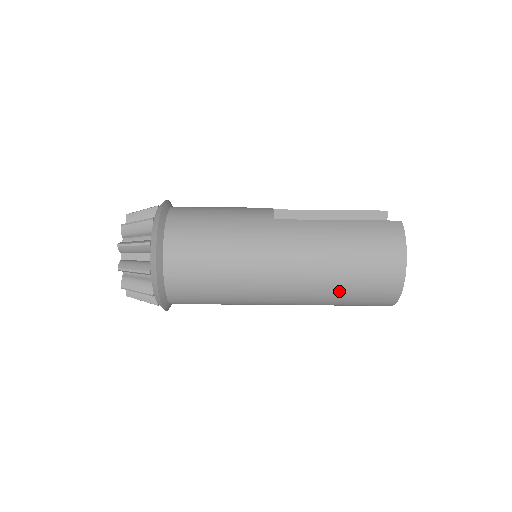
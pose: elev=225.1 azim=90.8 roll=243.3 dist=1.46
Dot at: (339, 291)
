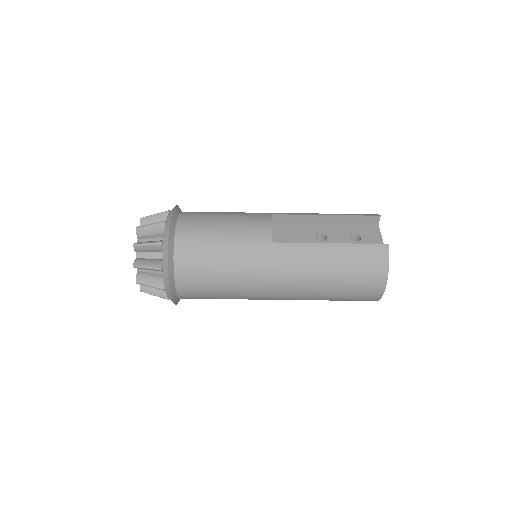
Dot at: (326, 299)
